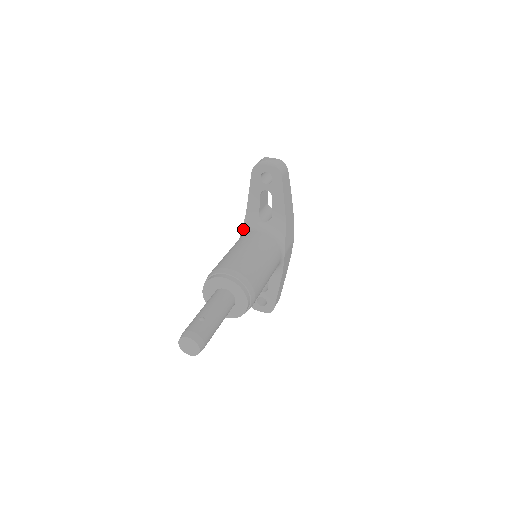
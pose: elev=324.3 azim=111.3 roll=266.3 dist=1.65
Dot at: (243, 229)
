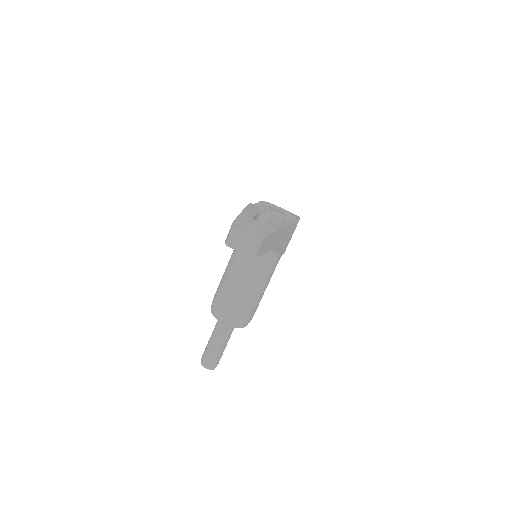
Dot at: occluded
